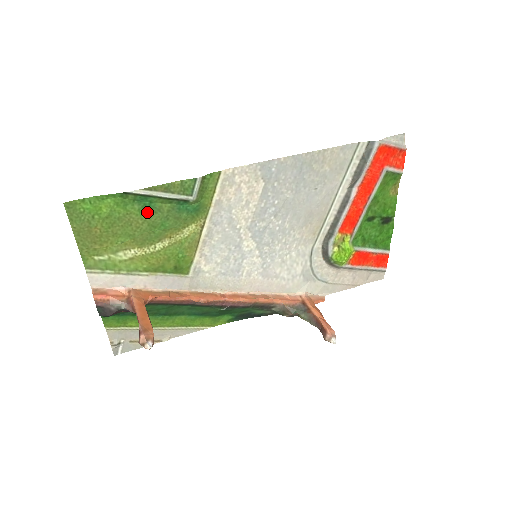
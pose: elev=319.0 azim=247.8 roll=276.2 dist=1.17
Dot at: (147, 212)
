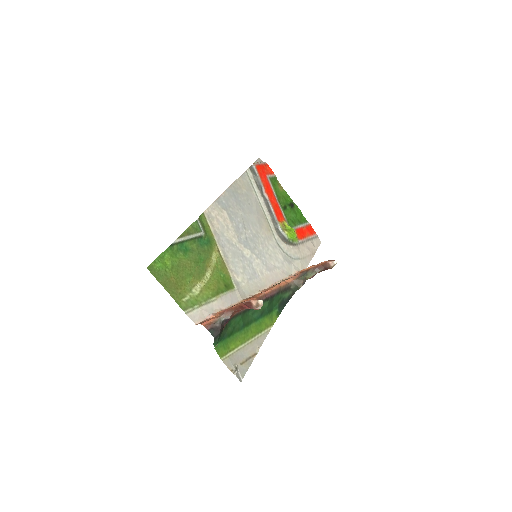
Dot at: (188, 255)
